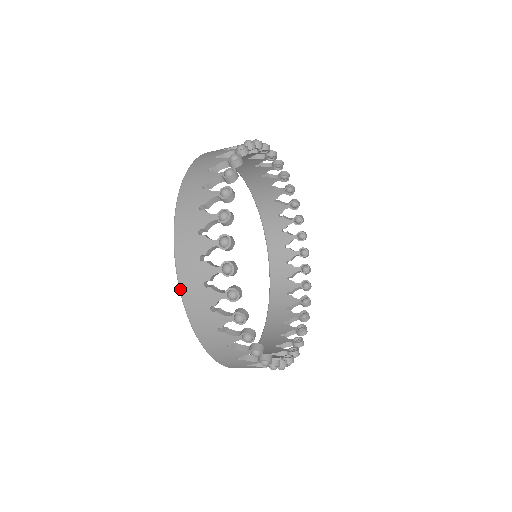
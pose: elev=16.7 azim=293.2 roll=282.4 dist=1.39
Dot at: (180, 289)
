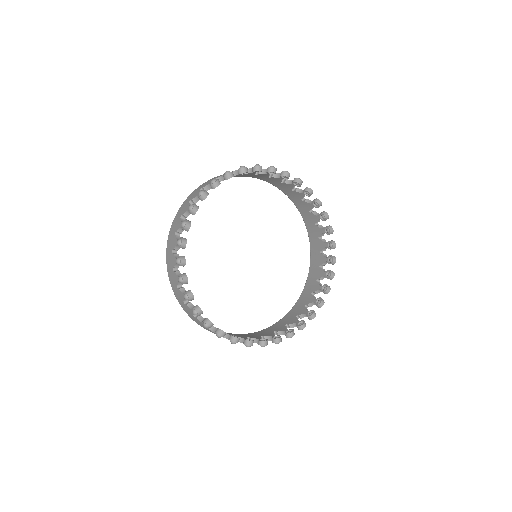
Dot at: occluded
